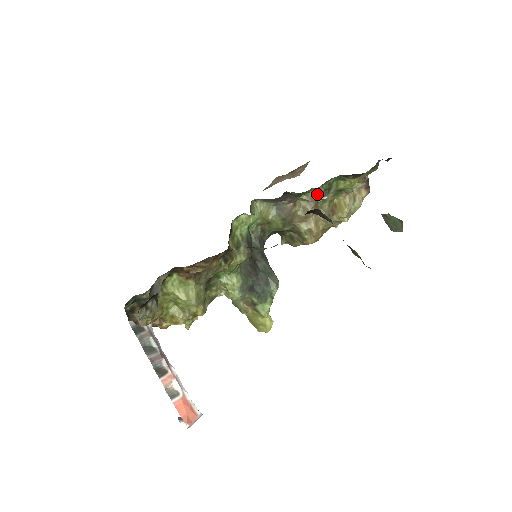
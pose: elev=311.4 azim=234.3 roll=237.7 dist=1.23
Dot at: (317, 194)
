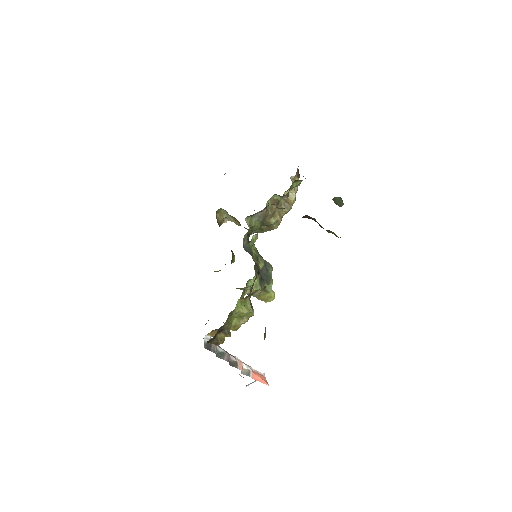
Dot at: (278, 196)
